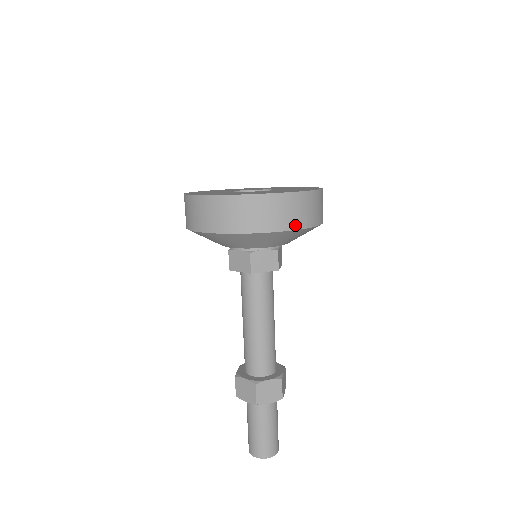
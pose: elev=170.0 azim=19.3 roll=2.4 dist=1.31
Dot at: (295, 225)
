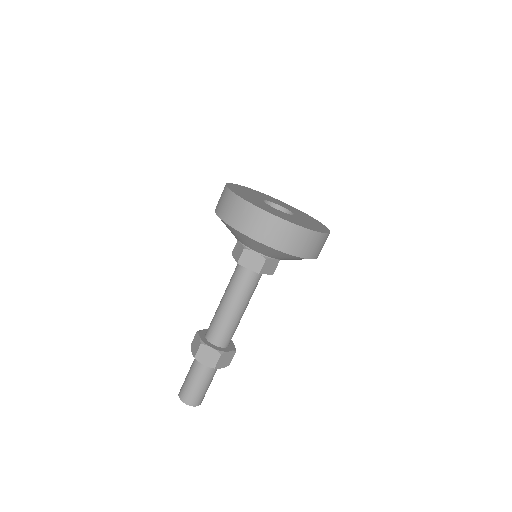
Dot at: (316, 256)
